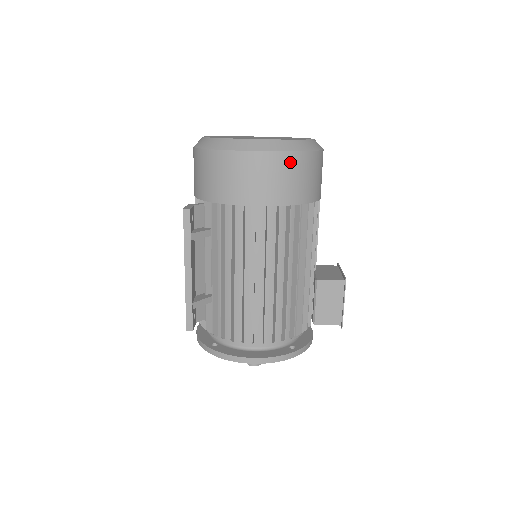
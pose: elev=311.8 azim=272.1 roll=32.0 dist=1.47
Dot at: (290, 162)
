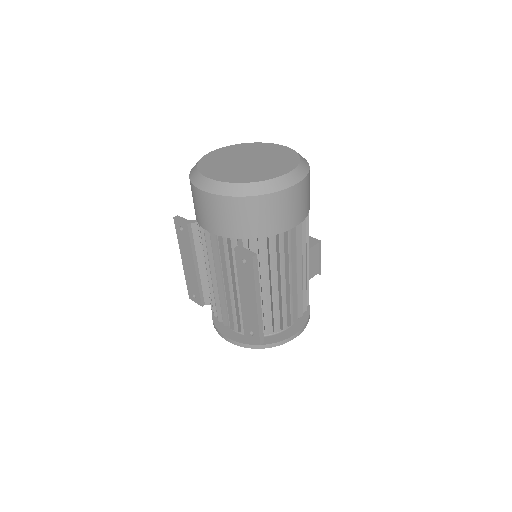
Dot at: (308, 181)
